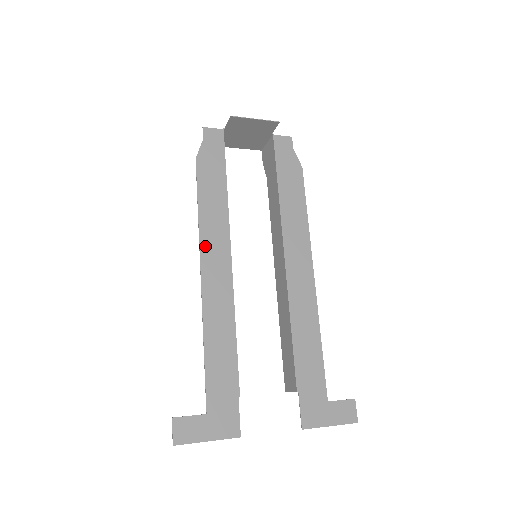
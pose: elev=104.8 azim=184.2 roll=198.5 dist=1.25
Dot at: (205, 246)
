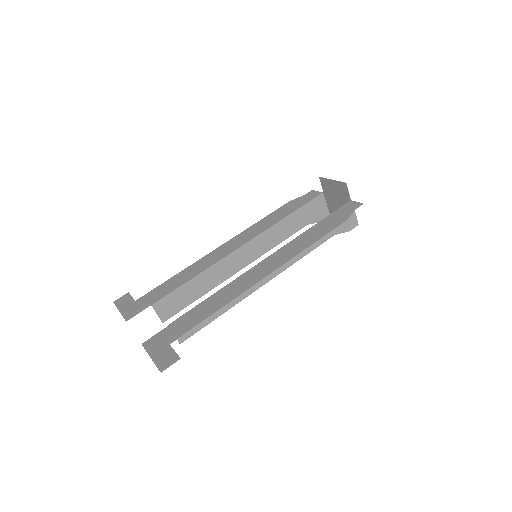
Dot at: (238, 237)
